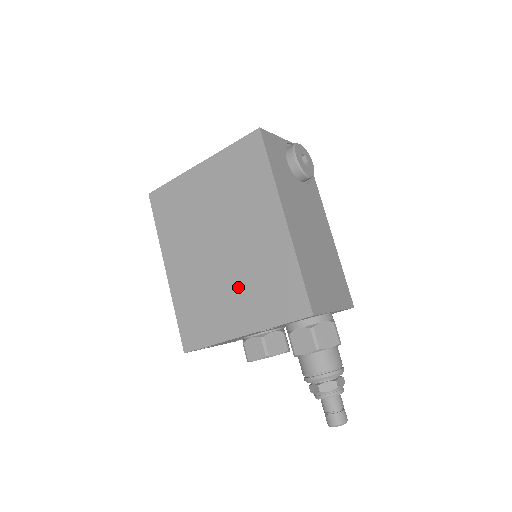
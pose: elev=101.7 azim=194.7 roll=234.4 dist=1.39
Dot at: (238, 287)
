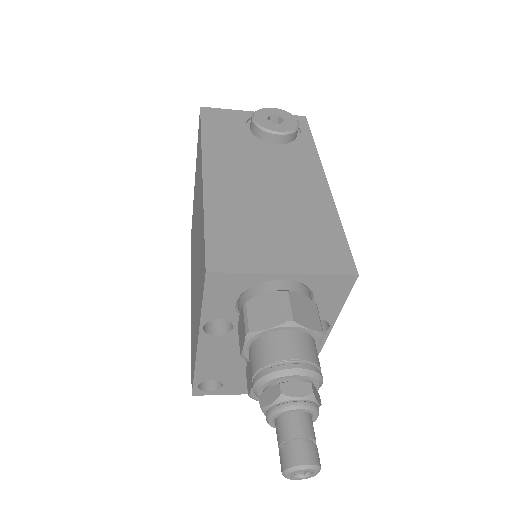
Dot at: (197, 285)
